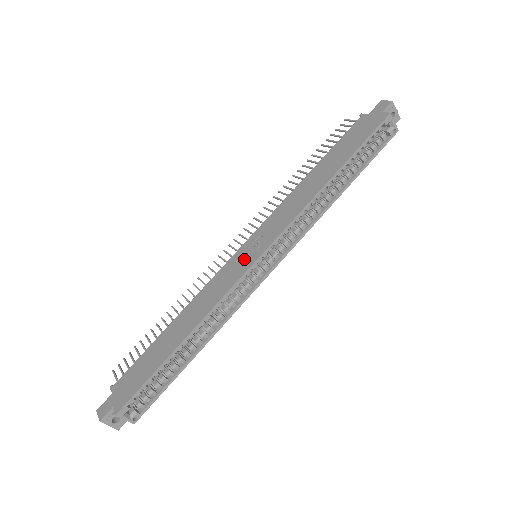
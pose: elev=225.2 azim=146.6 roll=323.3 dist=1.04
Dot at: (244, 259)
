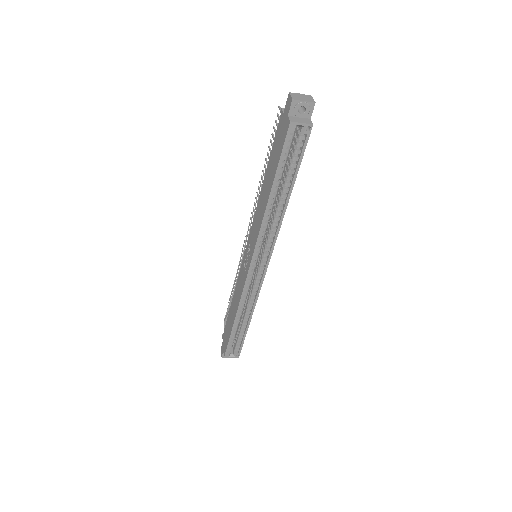
Dot at: (245, 265)
